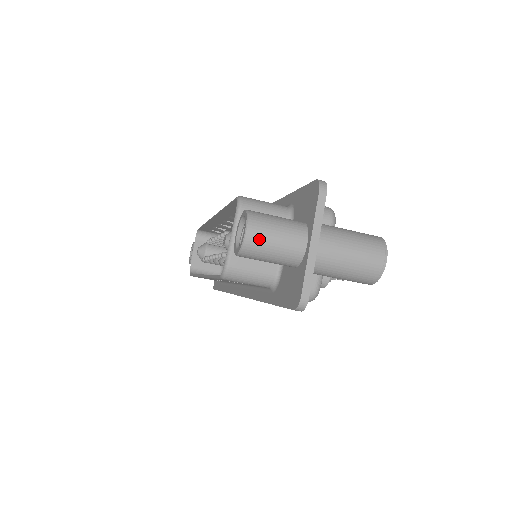
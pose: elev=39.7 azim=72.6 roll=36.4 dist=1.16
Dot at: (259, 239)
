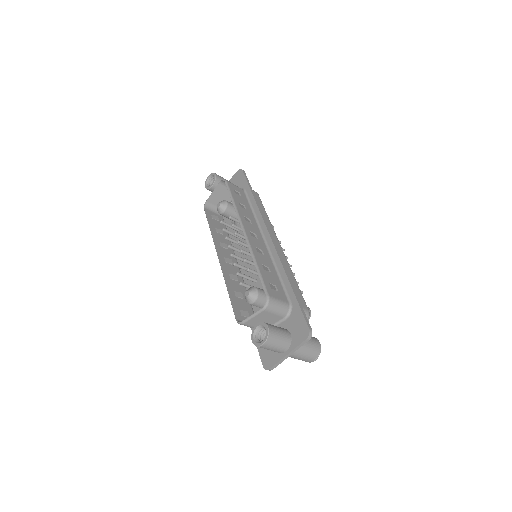
Dot at: (267, 347)
